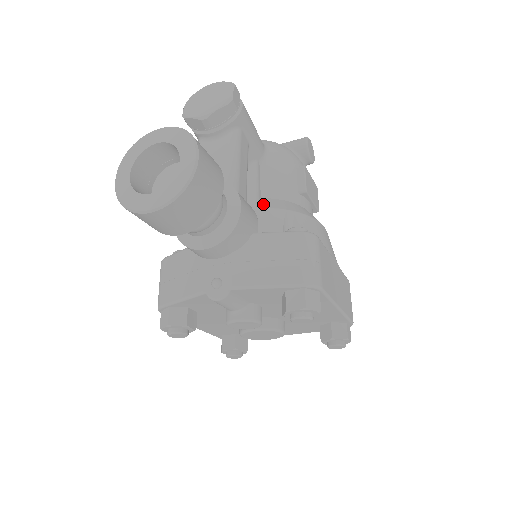
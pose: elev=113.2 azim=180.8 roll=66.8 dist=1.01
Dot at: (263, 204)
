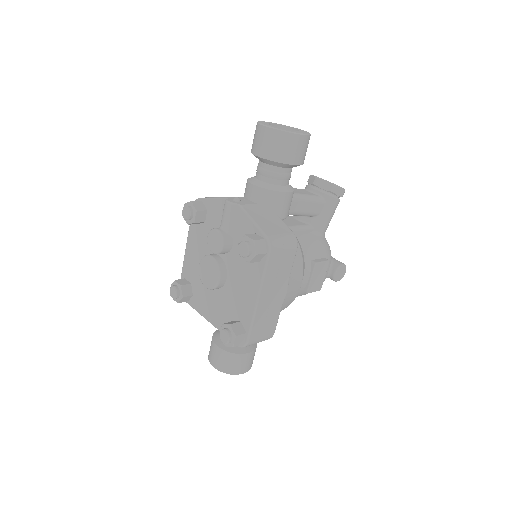
Dot at: occluded
